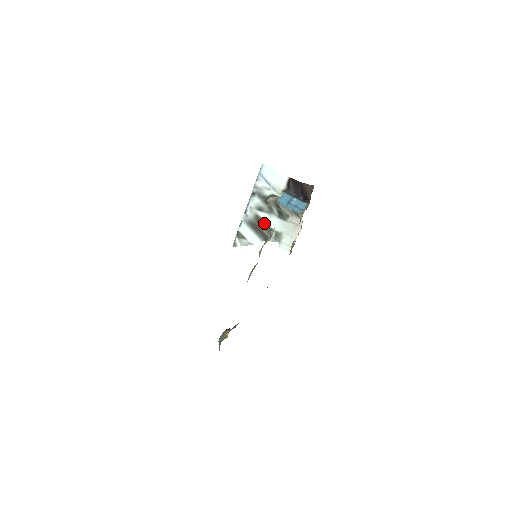
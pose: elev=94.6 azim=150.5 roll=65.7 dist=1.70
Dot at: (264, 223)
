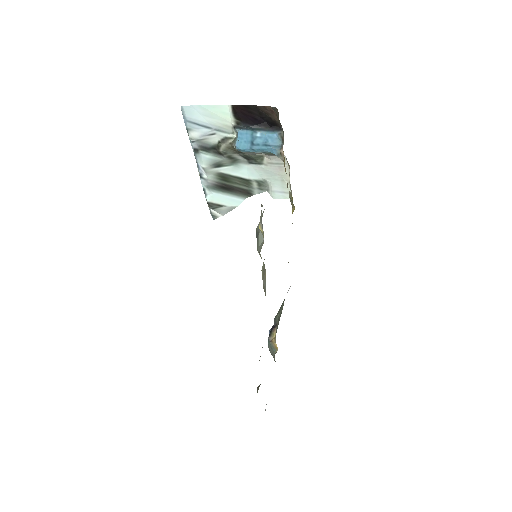
Dot at: (234, 178)
